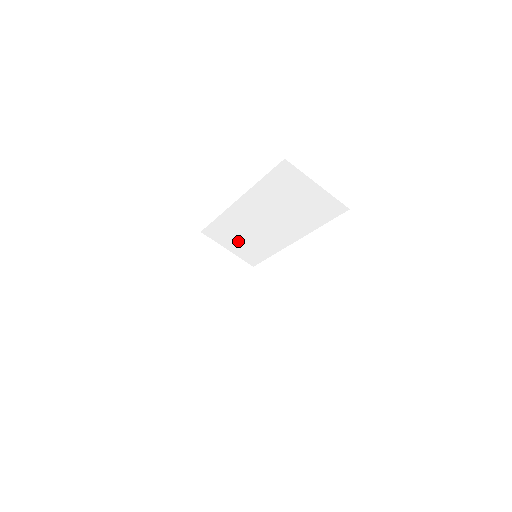
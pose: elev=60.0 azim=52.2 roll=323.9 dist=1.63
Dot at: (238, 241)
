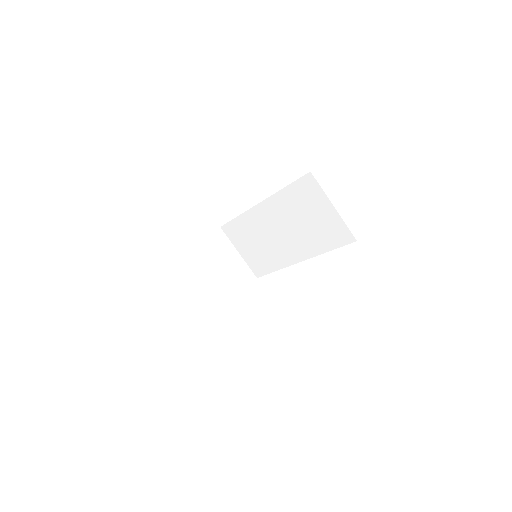
Dot at: (250, 246)
